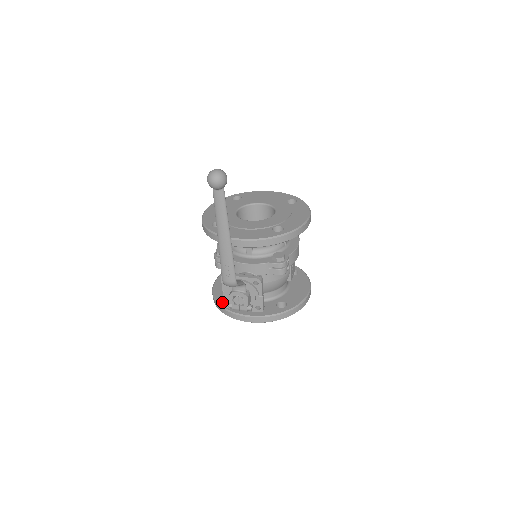
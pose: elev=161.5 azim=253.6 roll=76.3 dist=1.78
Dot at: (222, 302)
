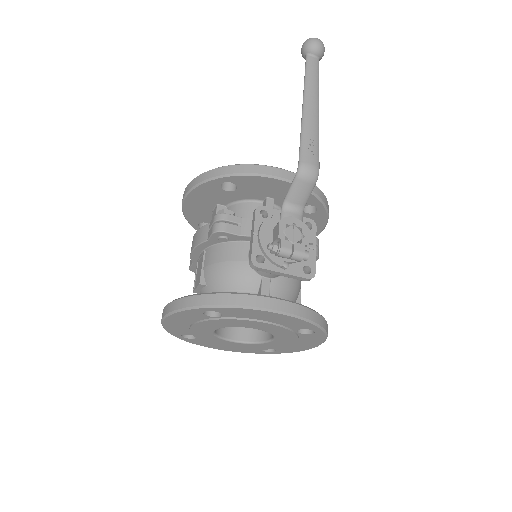
Dot at: occluded
